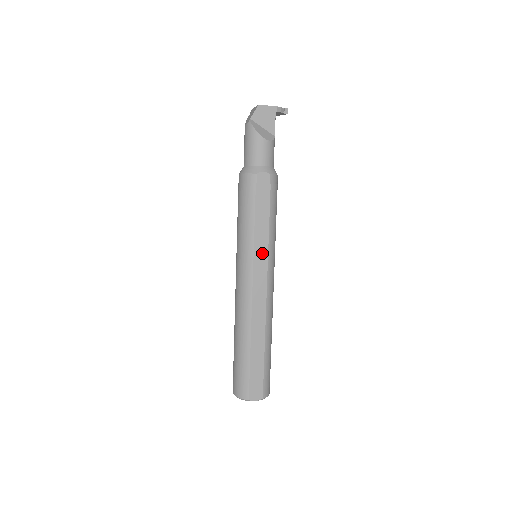
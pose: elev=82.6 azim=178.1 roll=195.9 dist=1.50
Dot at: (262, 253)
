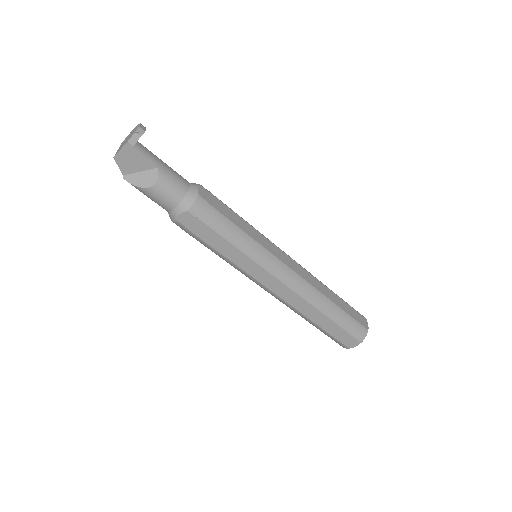
Dot at: (251, 266)
